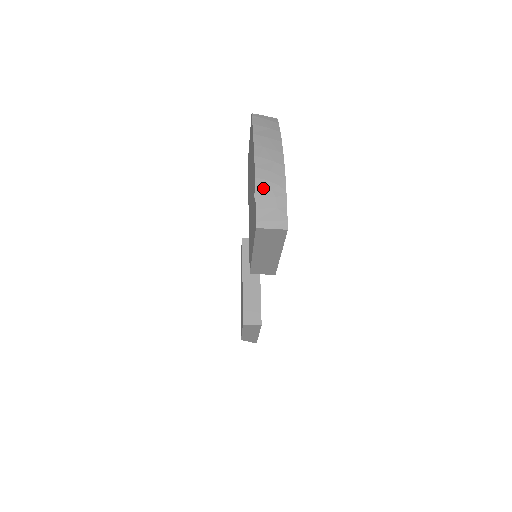
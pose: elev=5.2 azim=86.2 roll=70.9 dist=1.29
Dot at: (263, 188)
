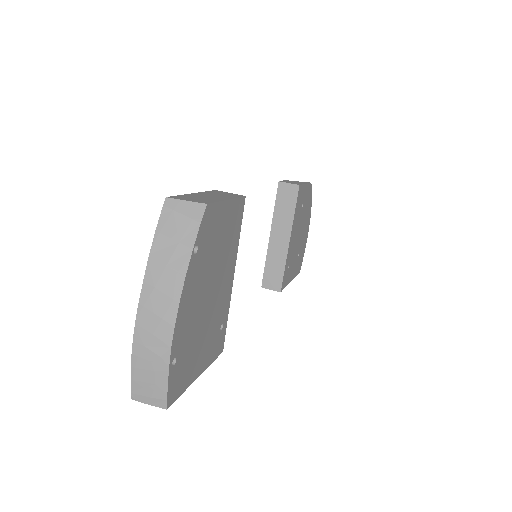
Dot at: (140, 357)
